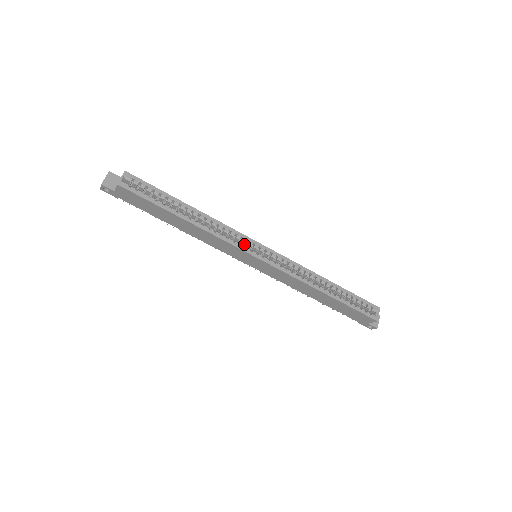
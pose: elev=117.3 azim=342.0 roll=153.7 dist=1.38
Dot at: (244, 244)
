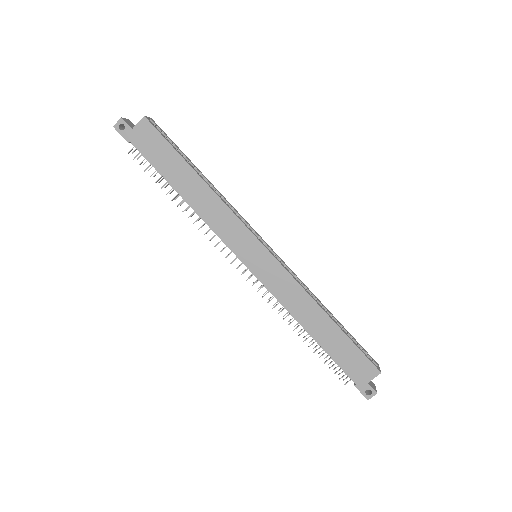
Dot at: occluded
